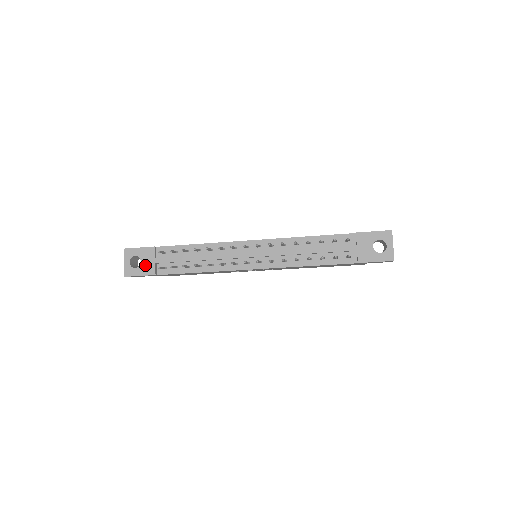
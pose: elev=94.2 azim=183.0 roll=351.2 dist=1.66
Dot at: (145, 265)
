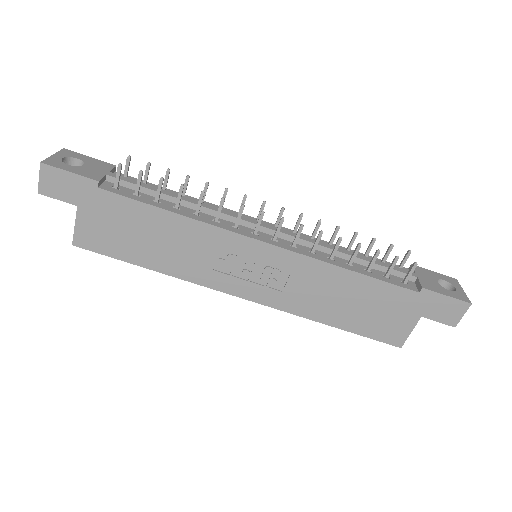
Dot at: (88, 169)
